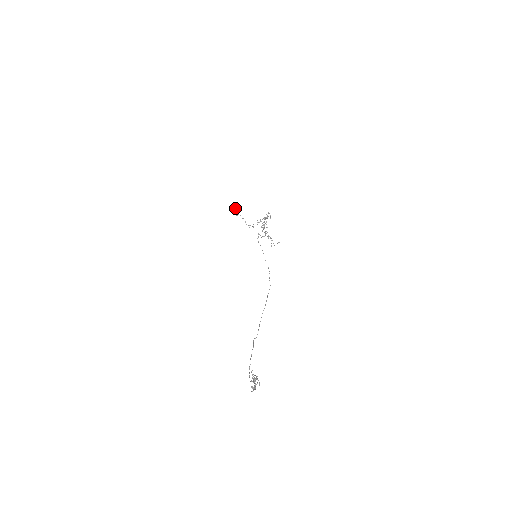
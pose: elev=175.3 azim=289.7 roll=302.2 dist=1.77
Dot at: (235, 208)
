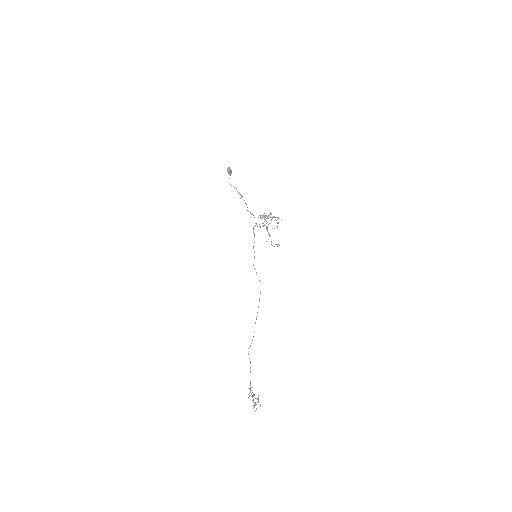
Dot at: (230, 174)
